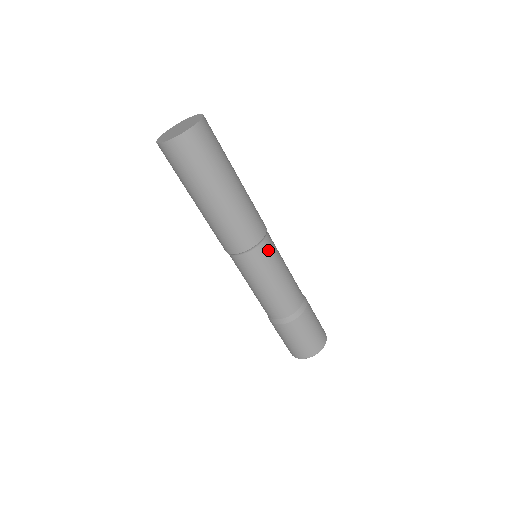
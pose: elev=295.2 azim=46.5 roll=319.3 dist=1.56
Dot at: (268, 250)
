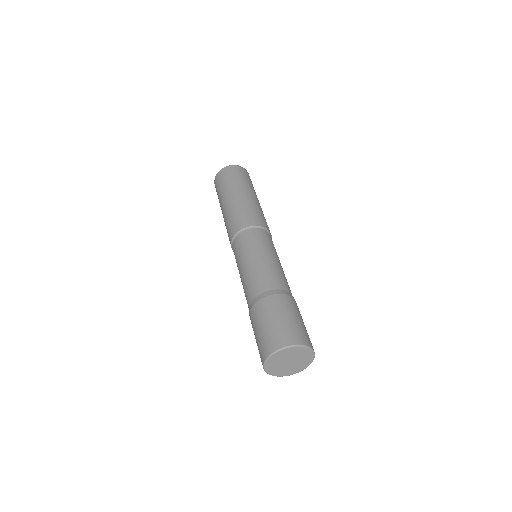
Dot at: (260, 235)
